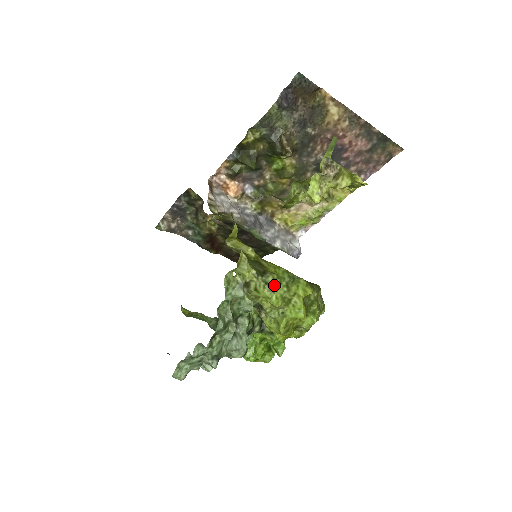
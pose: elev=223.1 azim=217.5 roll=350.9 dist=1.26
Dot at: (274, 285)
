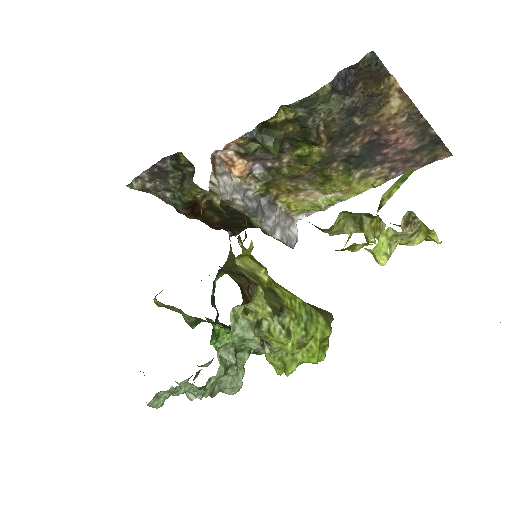
Dot at: (291, 328)
